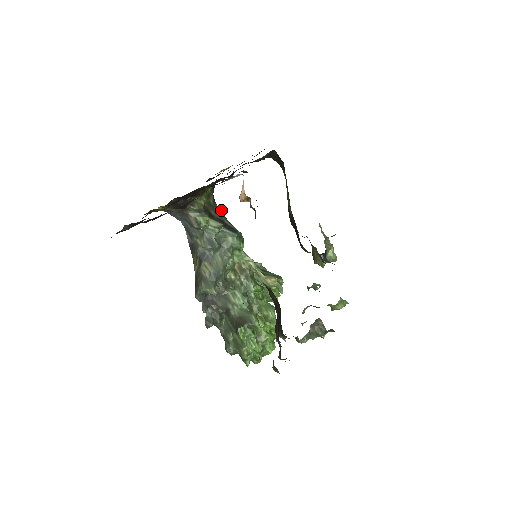
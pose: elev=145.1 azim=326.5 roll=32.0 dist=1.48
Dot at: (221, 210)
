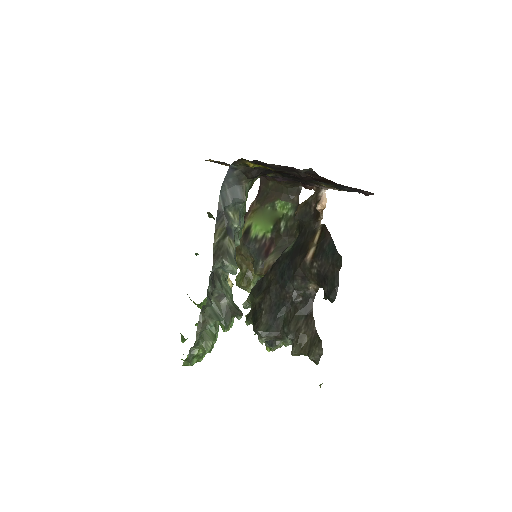
Dot at: occluded
